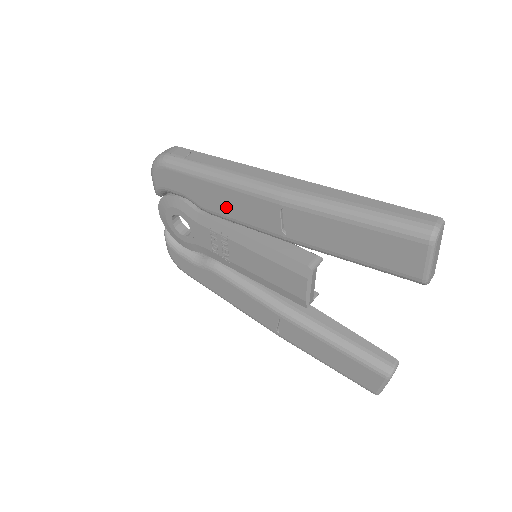
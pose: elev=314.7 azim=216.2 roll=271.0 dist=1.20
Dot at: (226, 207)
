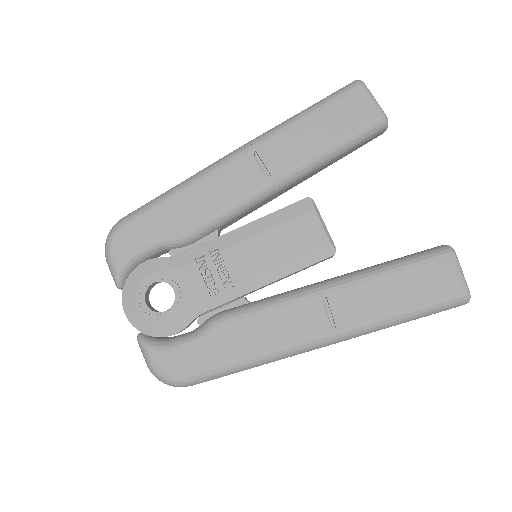
Dot at: (204, 205)
